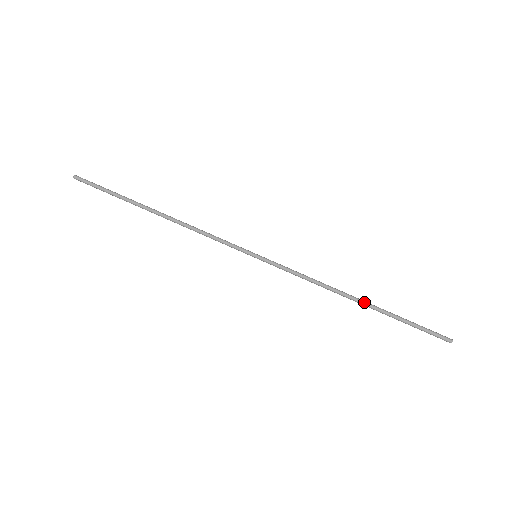
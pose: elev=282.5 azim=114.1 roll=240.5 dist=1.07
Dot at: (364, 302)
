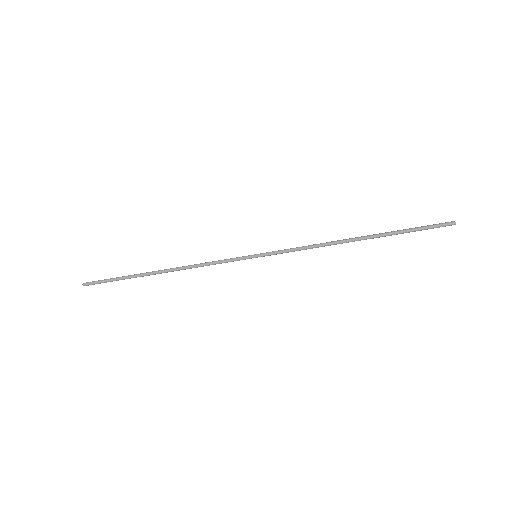
Dot at: (364, 239)
